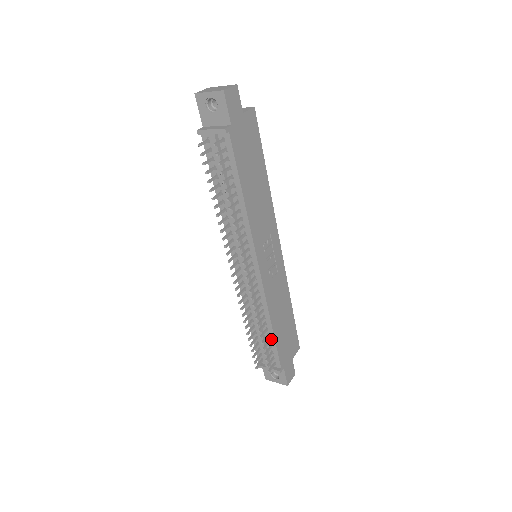
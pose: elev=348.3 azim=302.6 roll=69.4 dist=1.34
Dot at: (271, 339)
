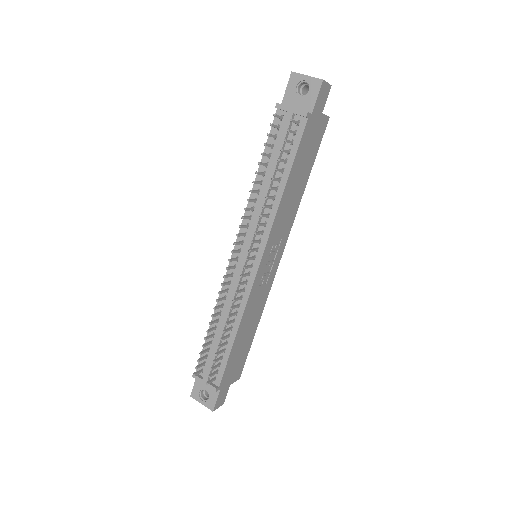
Dot at: (227, 349)
